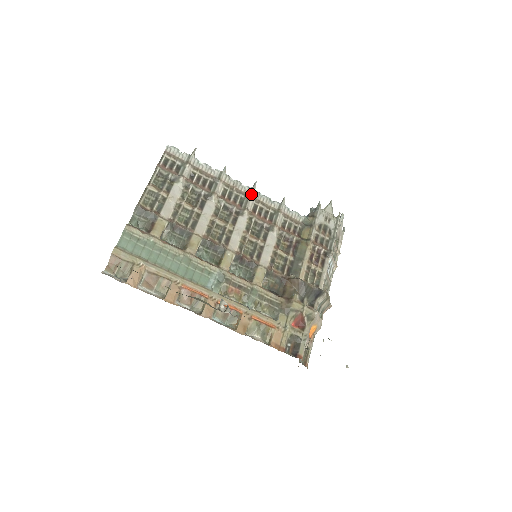
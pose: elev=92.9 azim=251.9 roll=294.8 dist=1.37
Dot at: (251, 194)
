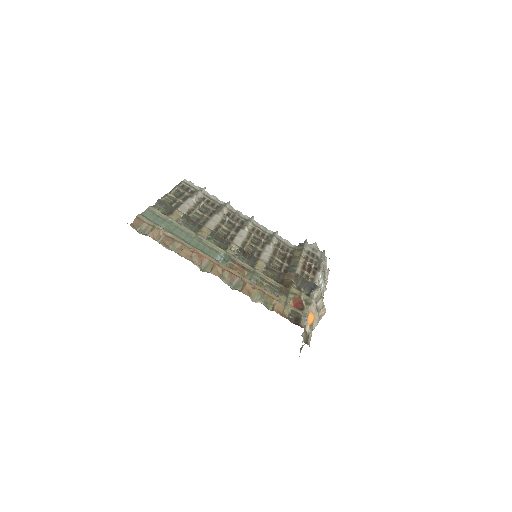
Dot at: (250, 220)
